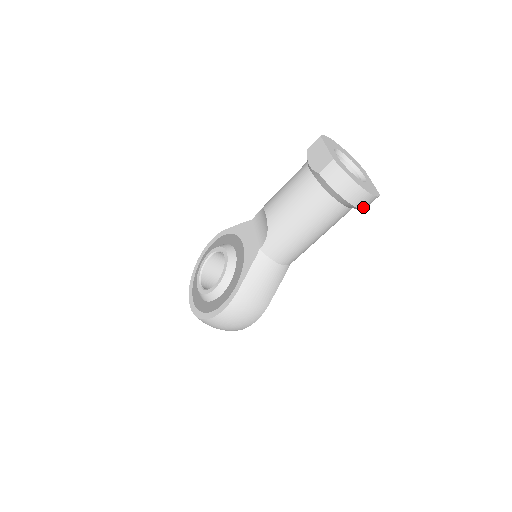
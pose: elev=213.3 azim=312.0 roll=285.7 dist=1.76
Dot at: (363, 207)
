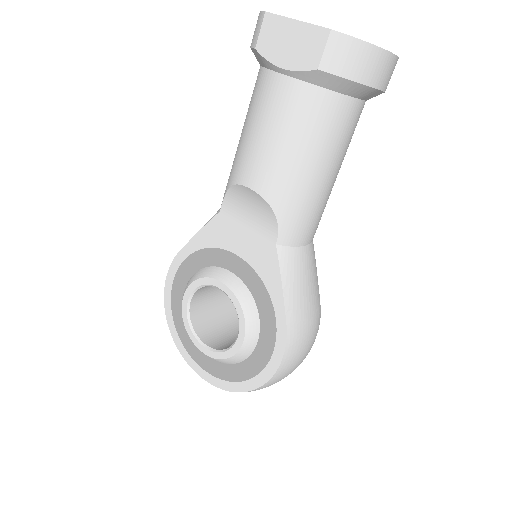
Dot at: occluded
